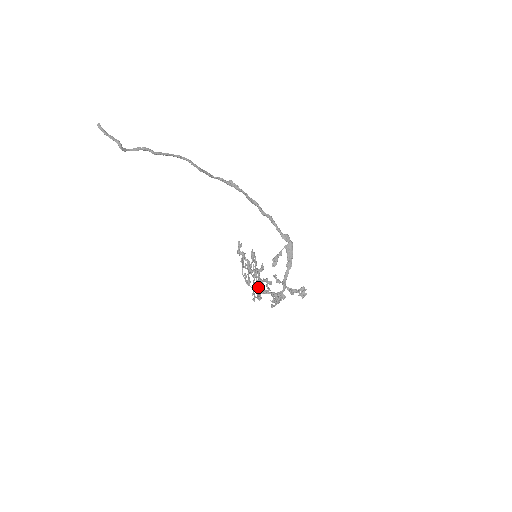
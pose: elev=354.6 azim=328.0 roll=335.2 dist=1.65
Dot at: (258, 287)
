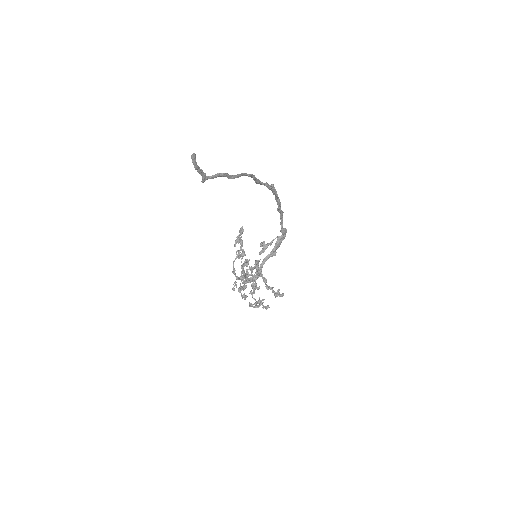
Dot at: (241, 275)
